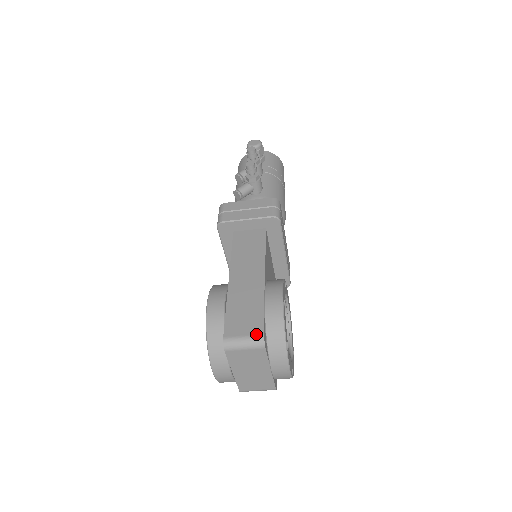
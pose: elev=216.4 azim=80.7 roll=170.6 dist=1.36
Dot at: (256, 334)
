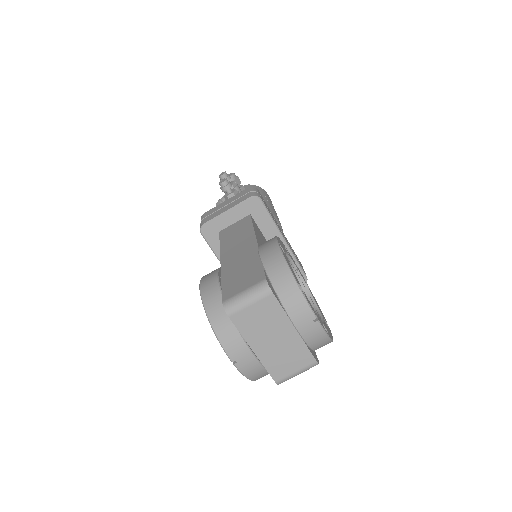
Dot at: (257, 282)
